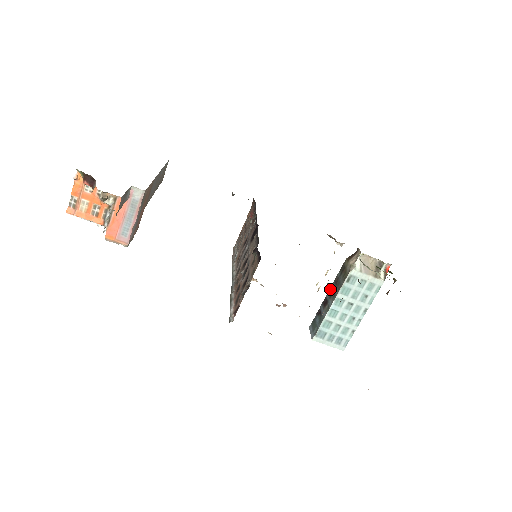
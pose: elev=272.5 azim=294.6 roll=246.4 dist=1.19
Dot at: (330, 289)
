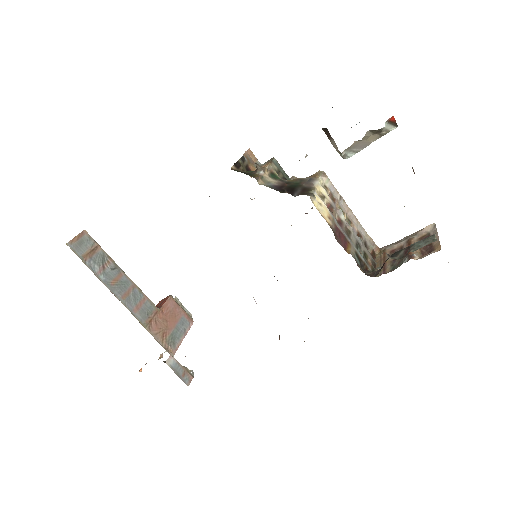
Dot at: occluded
